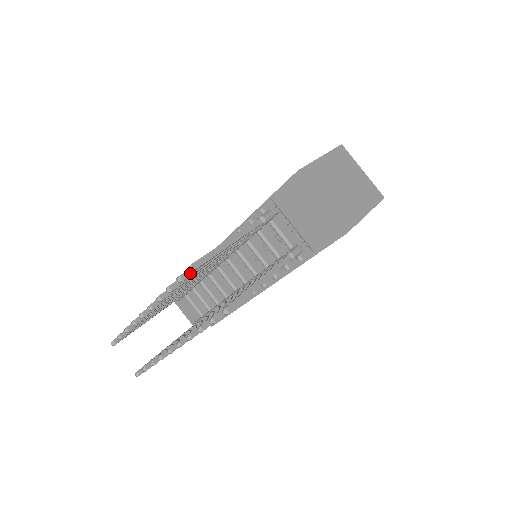
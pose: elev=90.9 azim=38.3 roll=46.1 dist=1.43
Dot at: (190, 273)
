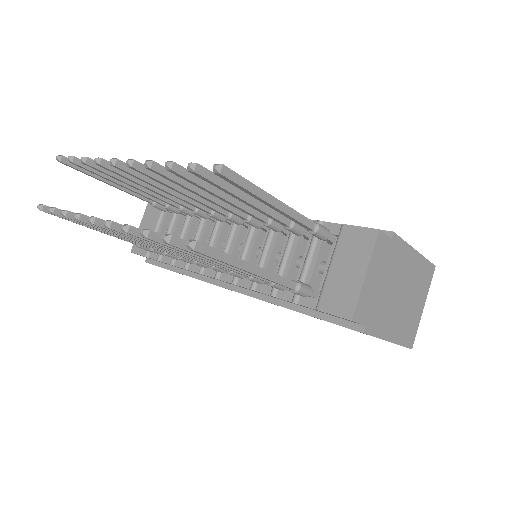
Dot at: (208, 175)
